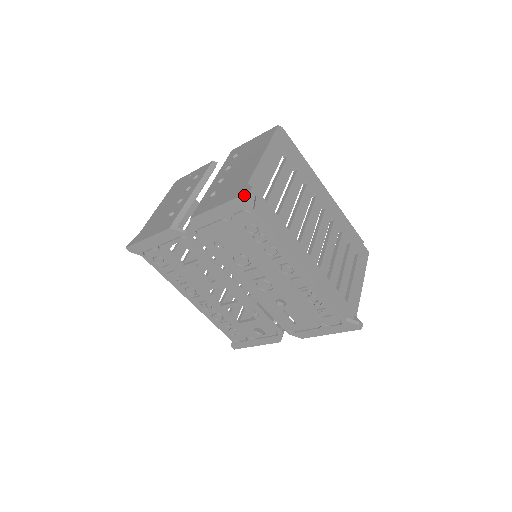
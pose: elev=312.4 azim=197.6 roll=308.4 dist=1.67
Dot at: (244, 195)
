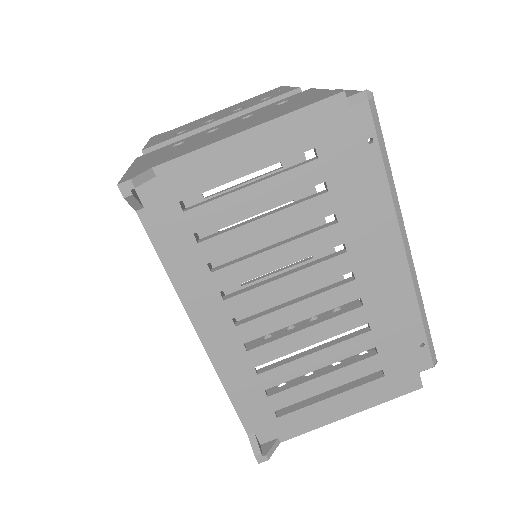
Dot at: (120, 182)
